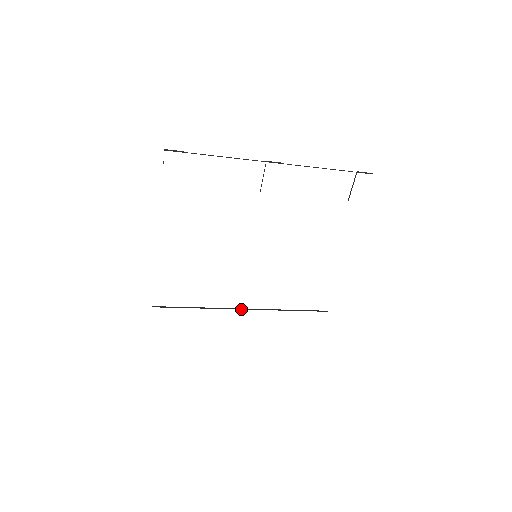
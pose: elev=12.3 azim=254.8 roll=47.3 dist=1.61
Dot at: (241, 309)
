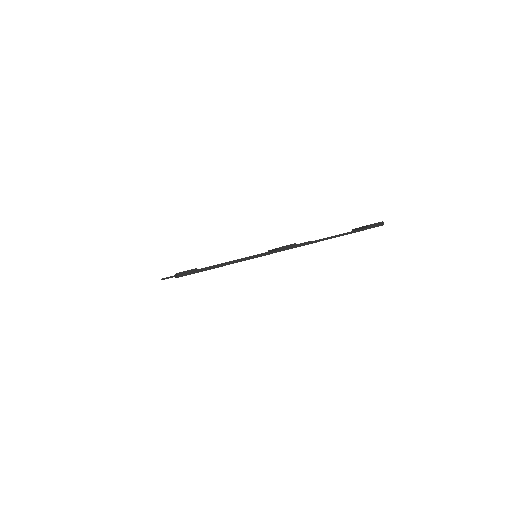
Dot at: occluded
